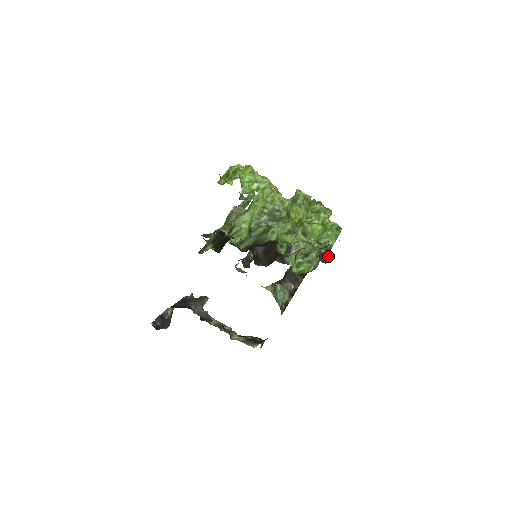
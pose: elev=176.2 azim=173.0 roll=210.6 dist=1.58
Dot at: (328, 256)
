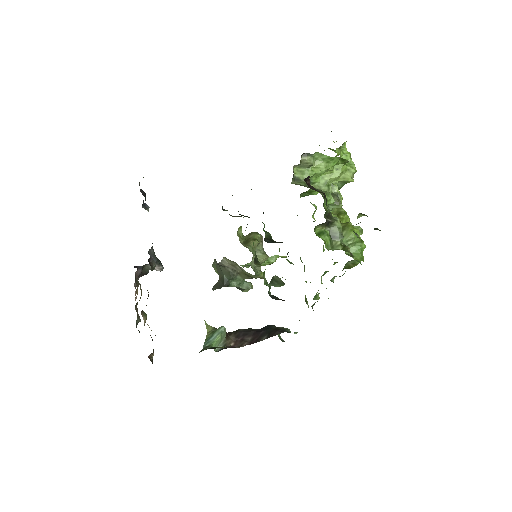
Dot at: (359, 238)
